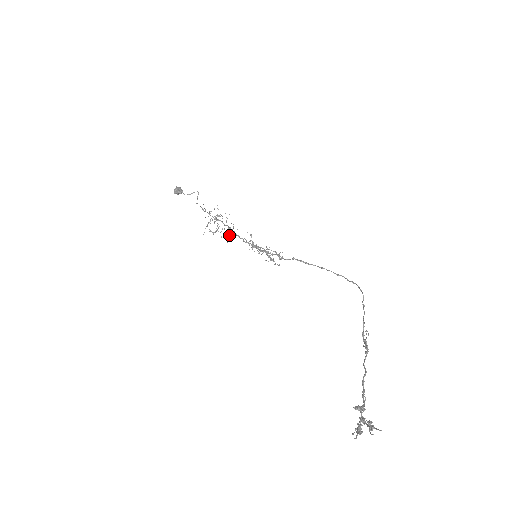
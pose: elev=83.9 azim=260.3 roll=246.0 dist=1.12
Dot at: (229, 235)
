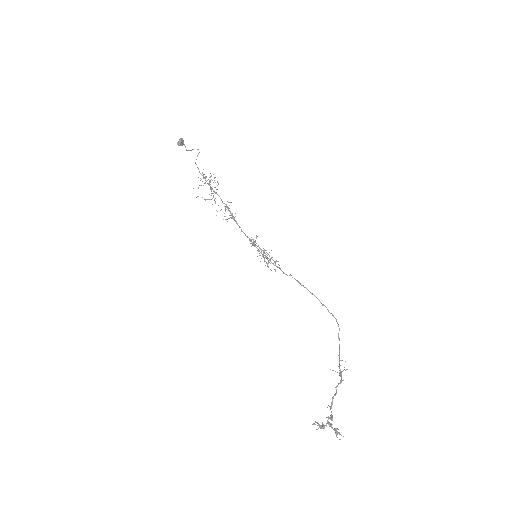
Dot at: (228, 218)
